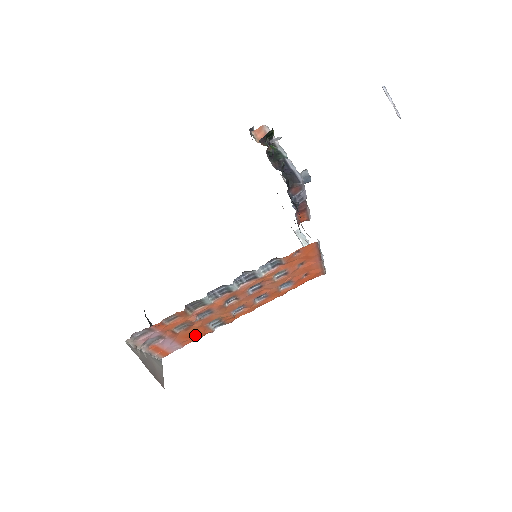
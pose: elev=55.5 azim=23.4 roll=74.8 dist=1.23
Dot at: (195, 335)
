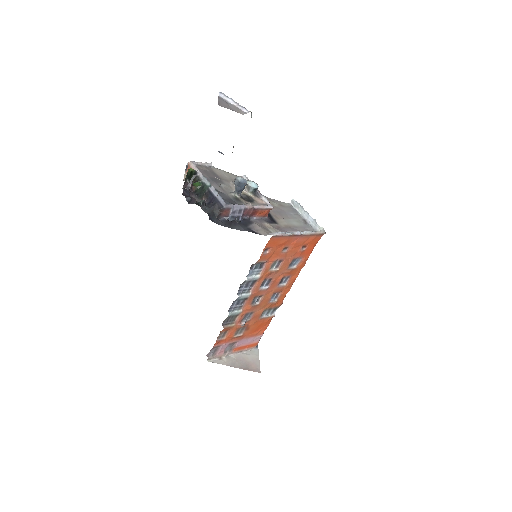
Dot at: (261, 326)
